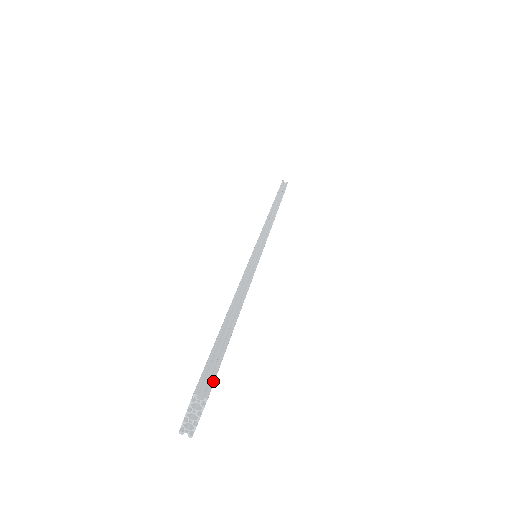
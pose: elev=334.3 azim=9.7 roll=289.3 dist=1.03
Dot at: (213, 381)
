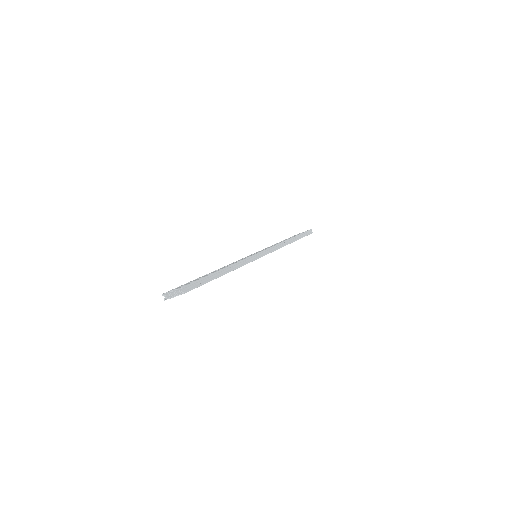
Dot at: occluded
